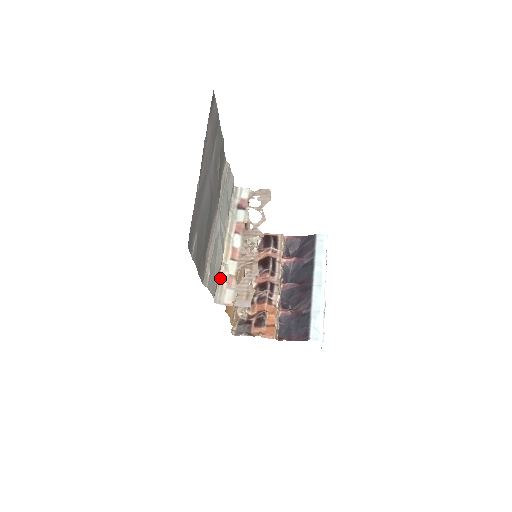
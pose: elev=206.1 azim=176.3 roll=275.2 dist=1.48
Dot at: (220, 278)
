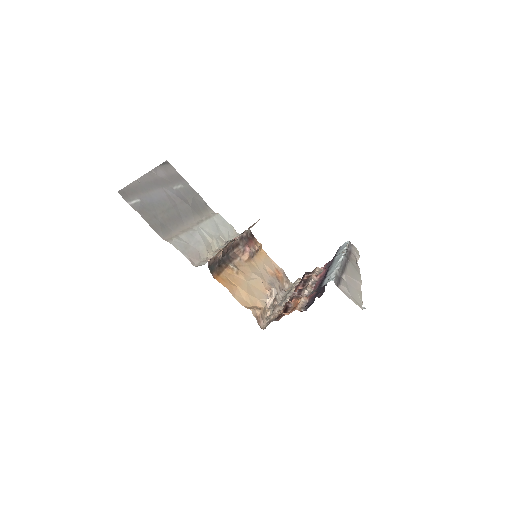
Dot at: (206, 259)
